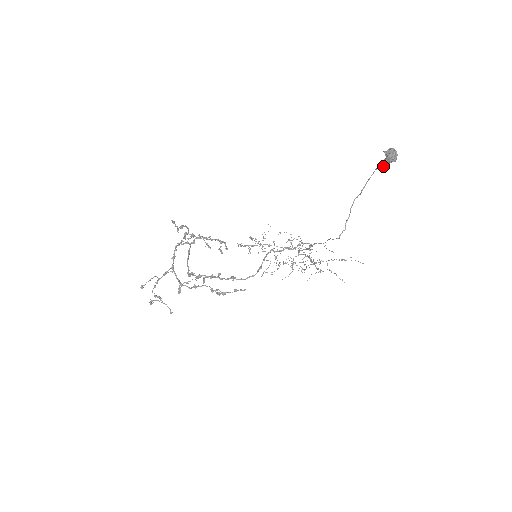
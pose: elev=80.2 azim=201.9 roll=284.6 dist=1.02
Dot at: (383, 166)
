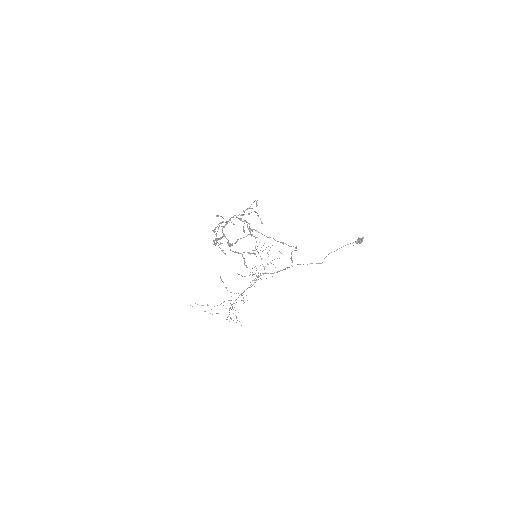
Dot at: occluded
